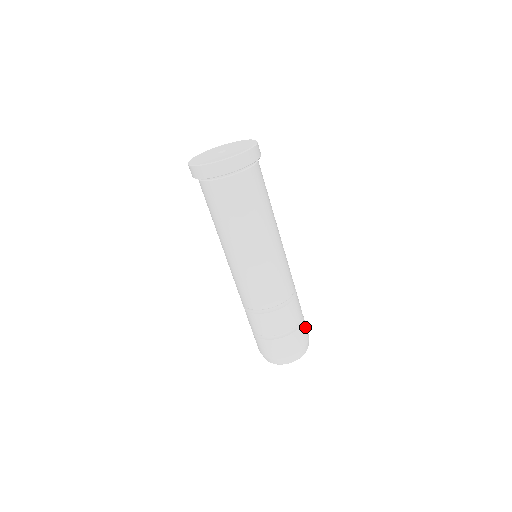
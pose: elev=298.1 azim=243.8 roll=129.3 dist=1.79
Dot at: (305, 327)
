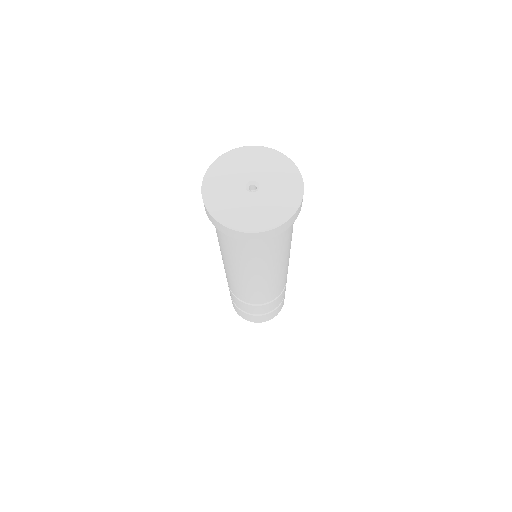
Dot at: occluded
